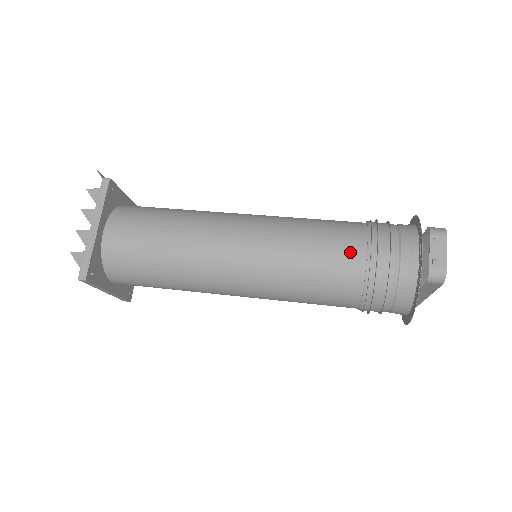
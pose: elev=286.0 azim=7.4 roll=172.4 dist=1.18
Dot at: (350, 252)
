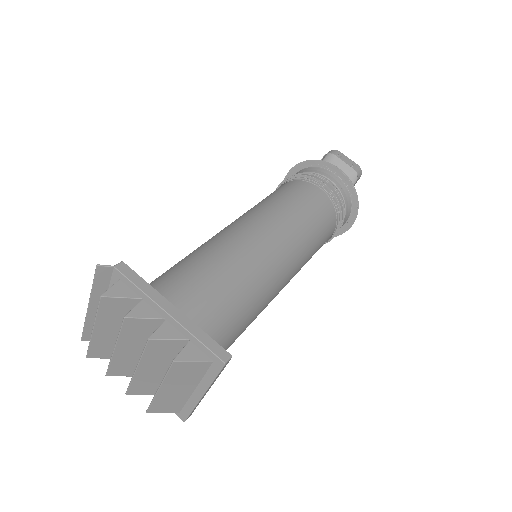
Dot at: (314, 194)
